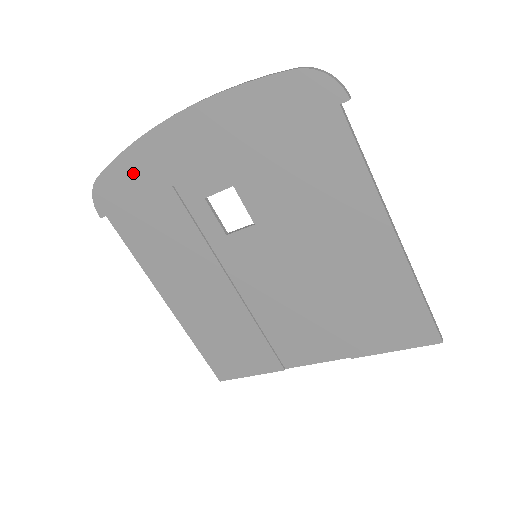
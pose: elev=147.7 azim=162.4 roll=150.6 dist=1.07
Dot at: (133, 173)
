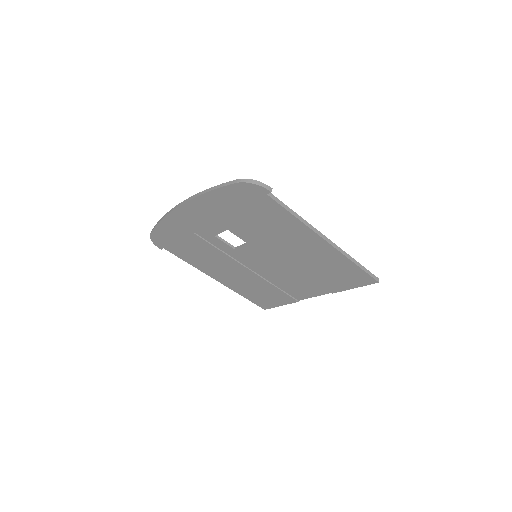
Dot at: (169, 230)
